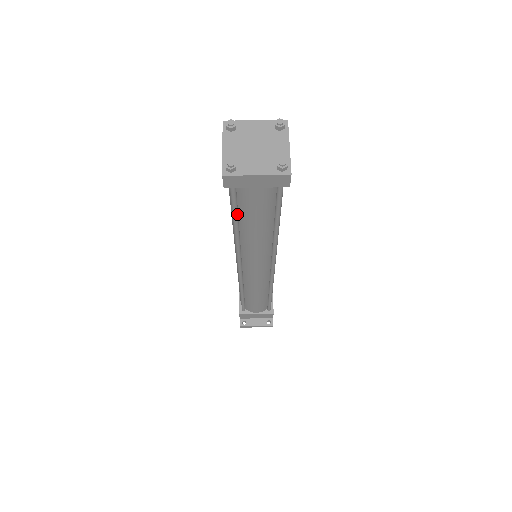
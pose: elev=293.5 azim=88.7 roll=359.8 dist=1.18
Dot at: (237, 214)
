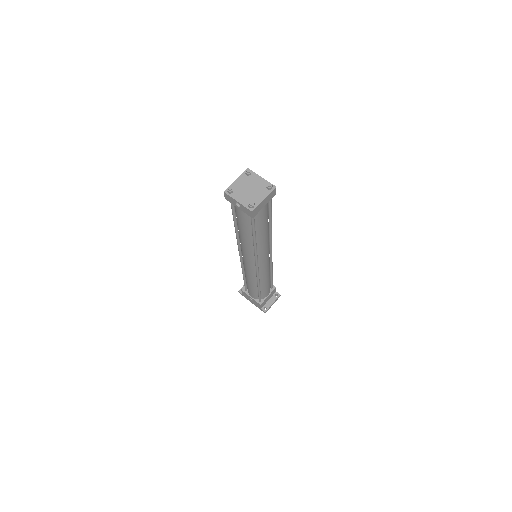
Dot at: (255, 230)
